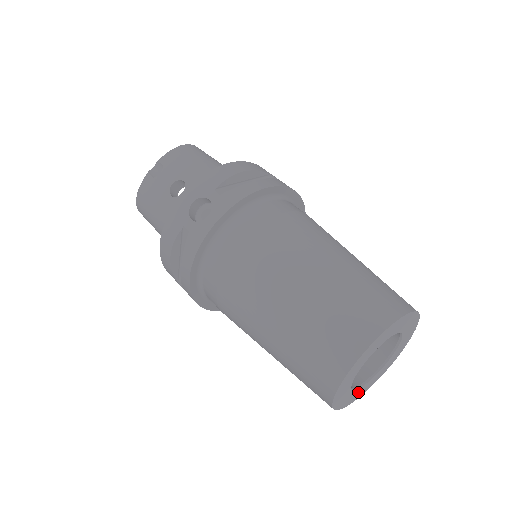
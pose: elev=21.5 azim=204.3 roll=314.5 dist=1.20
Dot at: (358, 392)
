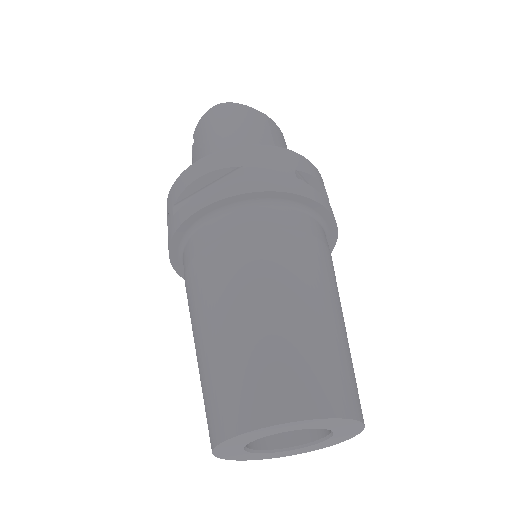
Dot at: (305, 448)
